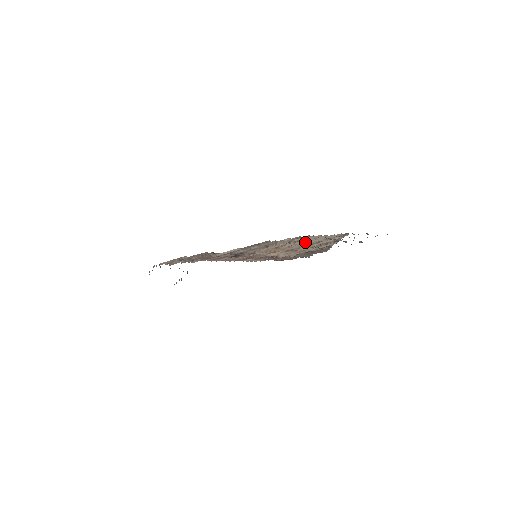
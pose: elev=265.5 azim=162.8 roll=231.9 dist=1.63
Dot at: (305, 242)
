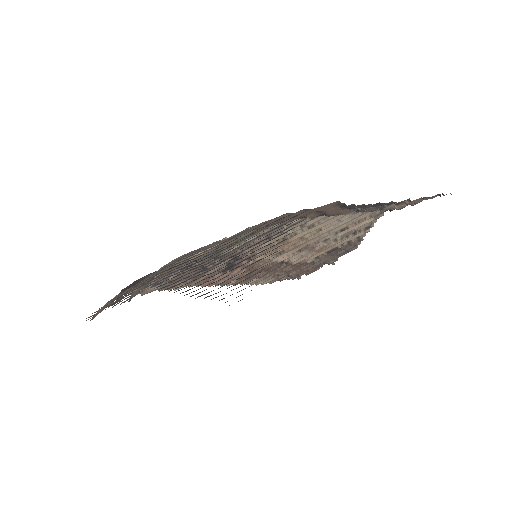
Dot at: (324, 228)
